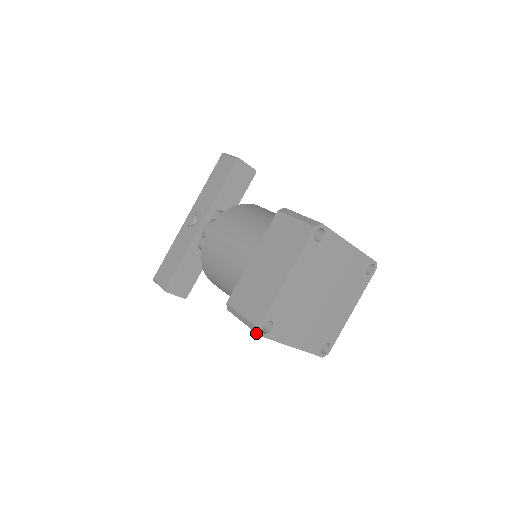
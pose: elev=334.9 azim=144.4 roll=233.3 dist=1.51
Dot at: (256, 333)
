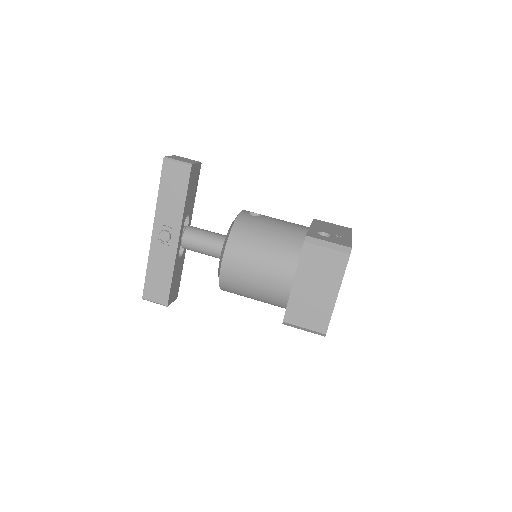
Dot at: occluded
